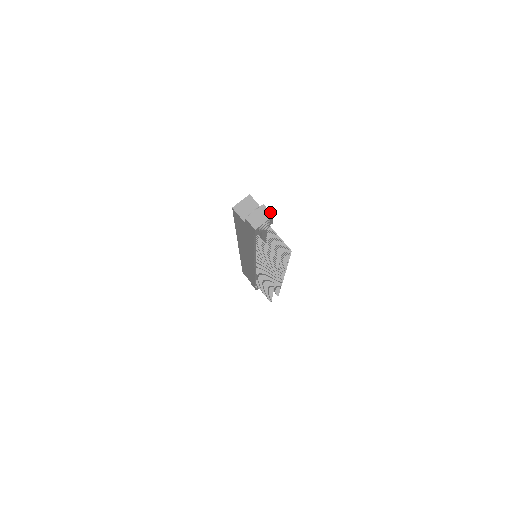
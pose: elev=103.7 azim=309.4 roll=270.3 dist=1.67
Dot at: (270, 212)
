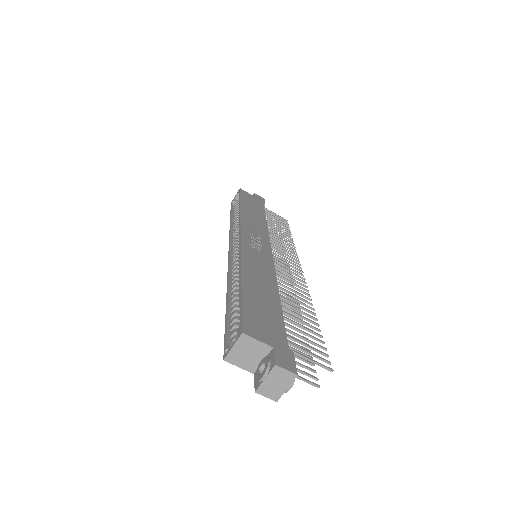
Dot at: (290, 372)
